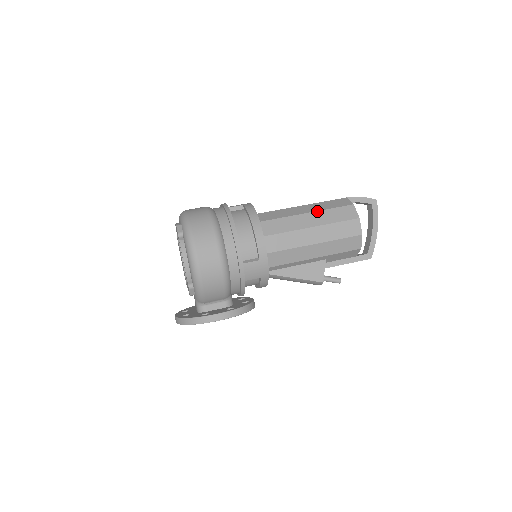
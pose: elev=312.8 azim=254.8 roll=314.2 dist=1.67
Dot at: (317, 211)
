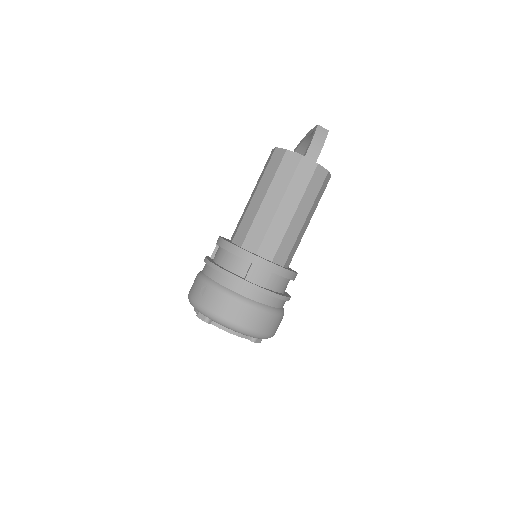
Dot at: (311, 209)
